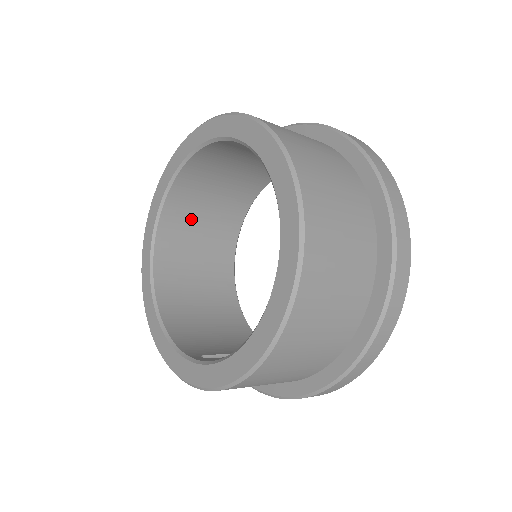
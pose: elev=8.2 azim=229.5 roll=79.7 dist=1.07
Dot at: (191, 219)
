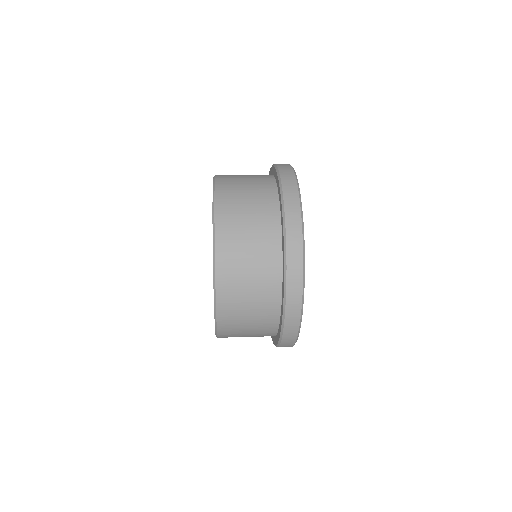
Dot at: occluded
